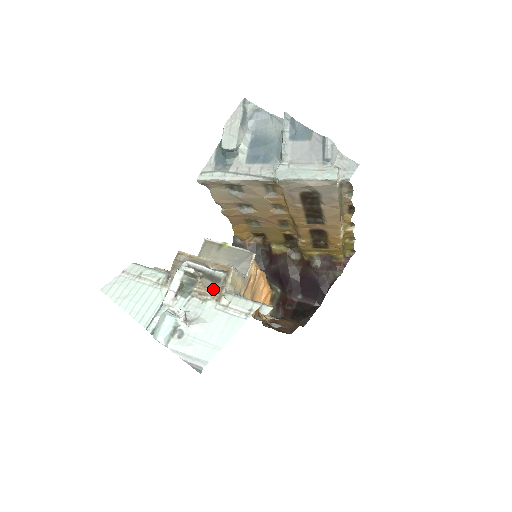
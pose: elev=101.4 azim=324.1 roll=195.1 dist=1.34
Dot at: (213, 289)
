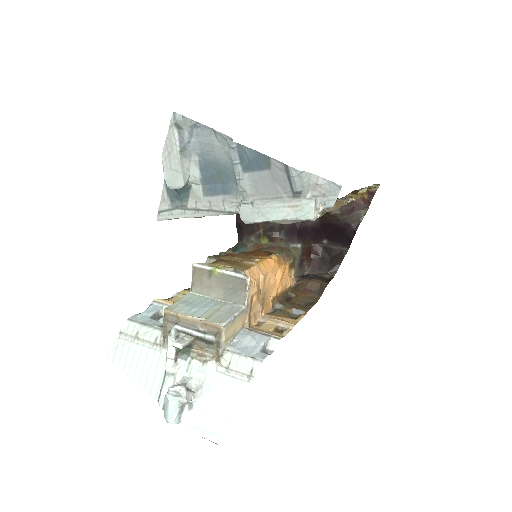
Dot at: (209, 350)
